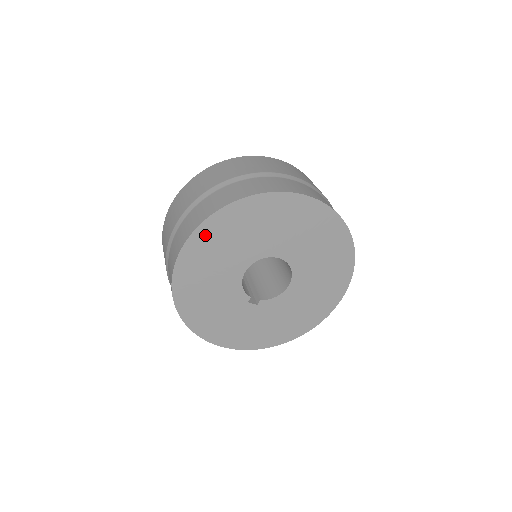
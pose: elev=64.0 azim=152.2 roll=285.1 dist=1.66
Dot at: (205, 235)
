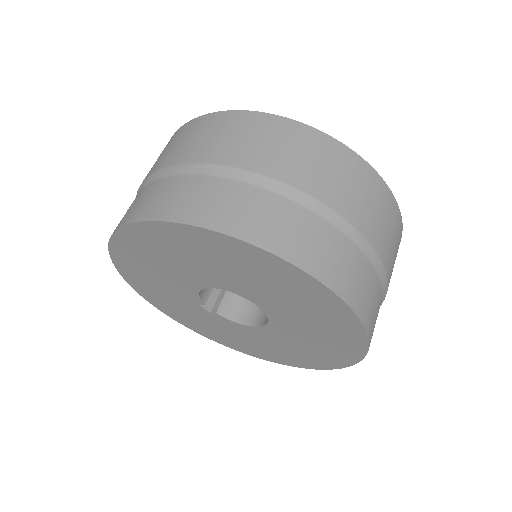
Dot at: (167, 233)
